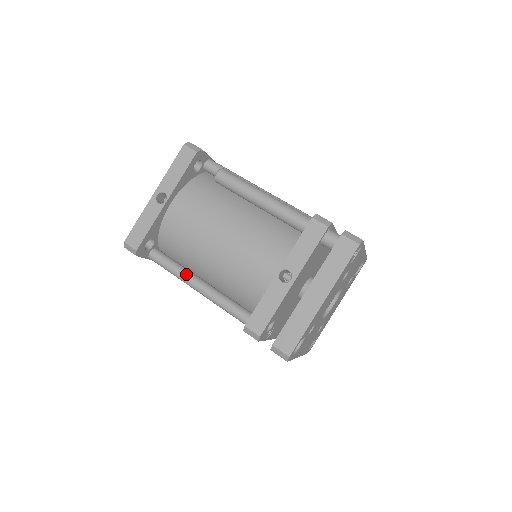
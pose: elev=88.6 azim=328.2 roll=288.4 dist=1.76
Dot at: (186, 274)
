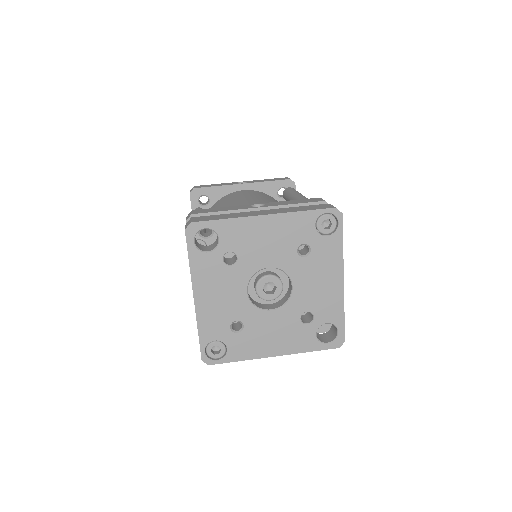
Dot at: occluded
